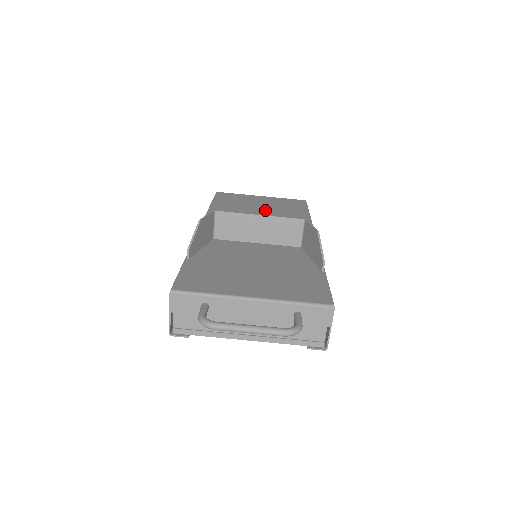
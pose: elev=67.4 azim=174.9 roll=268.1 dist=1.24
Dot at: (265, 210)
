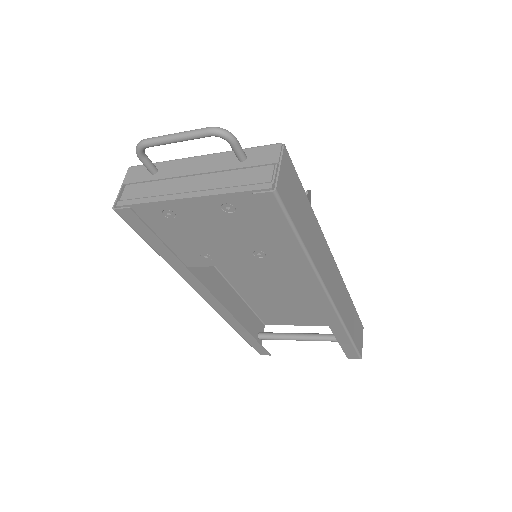
Dot at: (301, 300)
